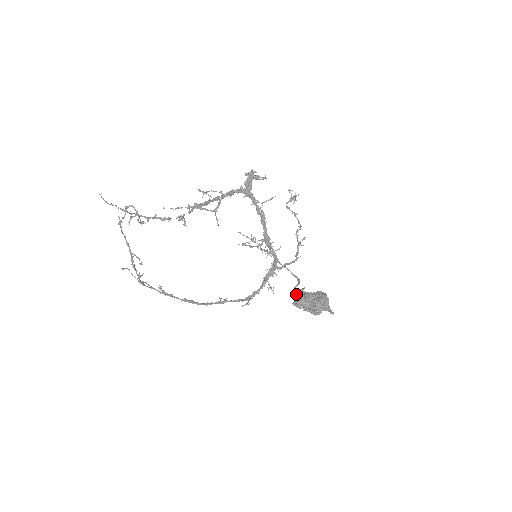
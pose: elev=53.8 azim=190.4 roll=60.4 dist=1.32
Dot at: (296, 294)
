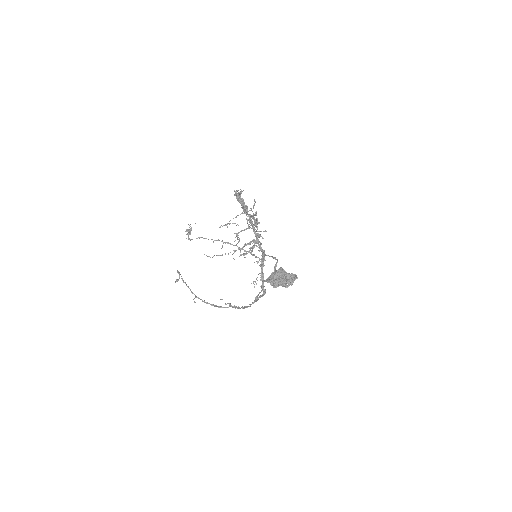
Dot at: occluded
